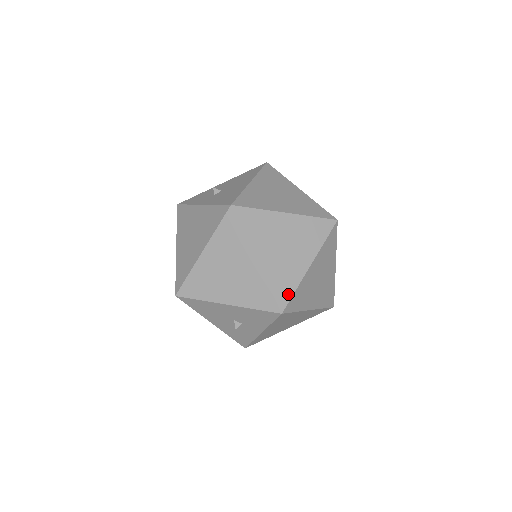
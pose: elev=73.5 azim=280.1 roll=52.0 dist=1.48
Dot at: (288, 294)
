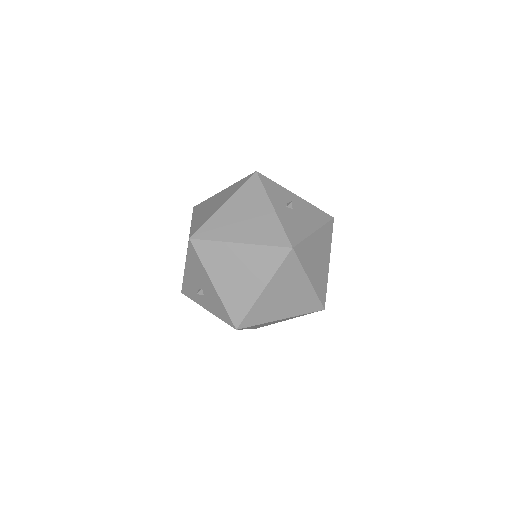
Dot at: (253, 323)
